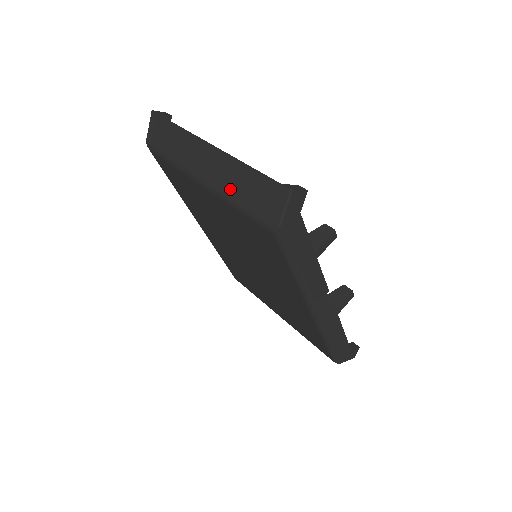
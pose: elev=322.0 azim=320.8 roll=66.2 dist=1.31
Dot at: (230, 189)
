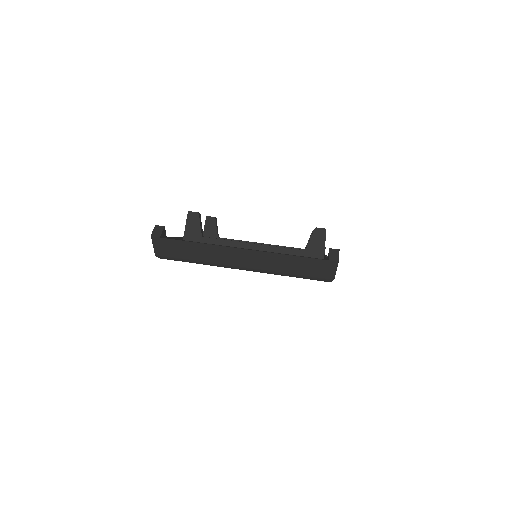
Dot at: (278, 269)
